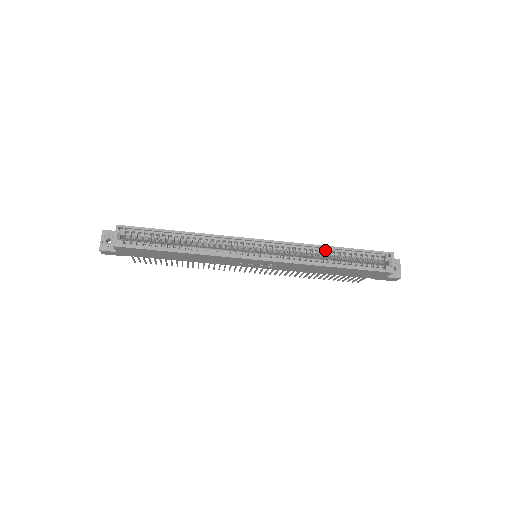
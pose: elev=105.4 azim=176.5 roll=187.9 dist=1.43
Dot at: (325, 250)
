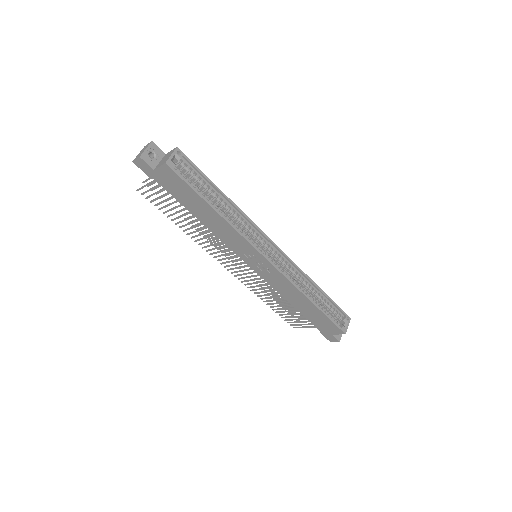
Dot at: (312, 285)
